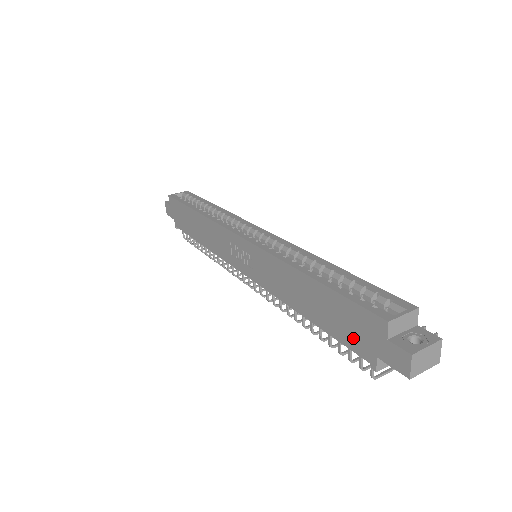
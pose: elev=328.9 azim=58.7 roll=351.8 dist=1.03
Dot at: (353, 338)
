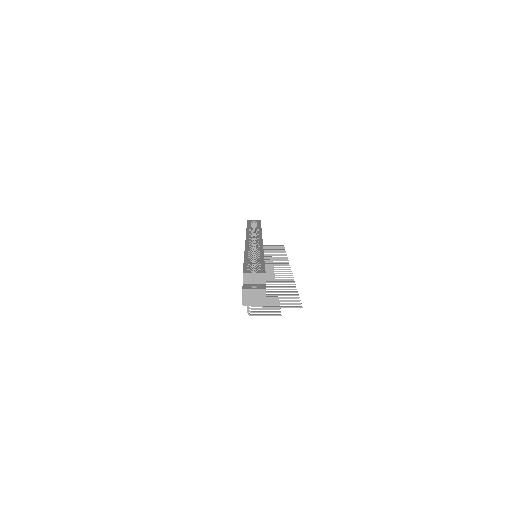
Dot at: occluded
